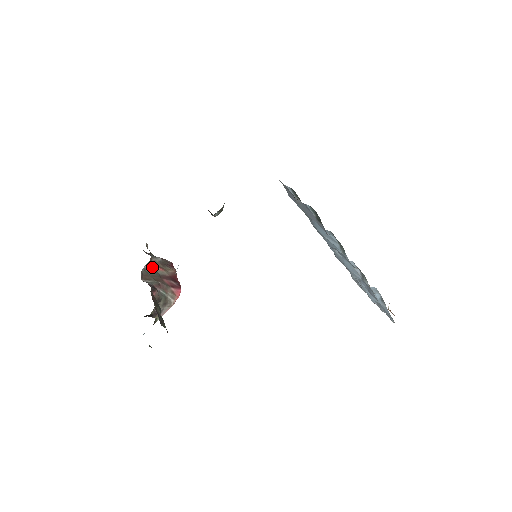
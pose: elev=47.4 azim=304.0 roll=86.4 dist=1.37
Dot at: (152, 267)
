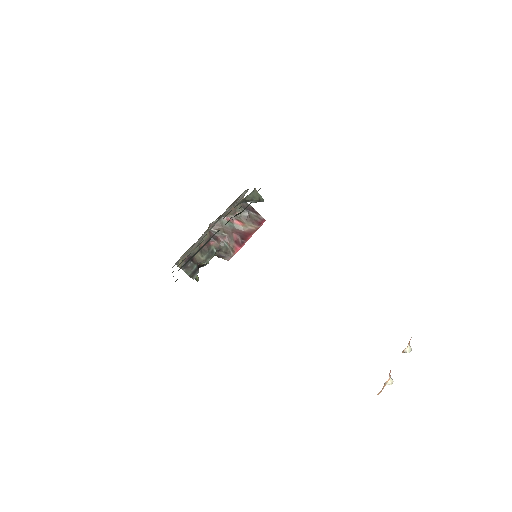
Dot at: occluded
